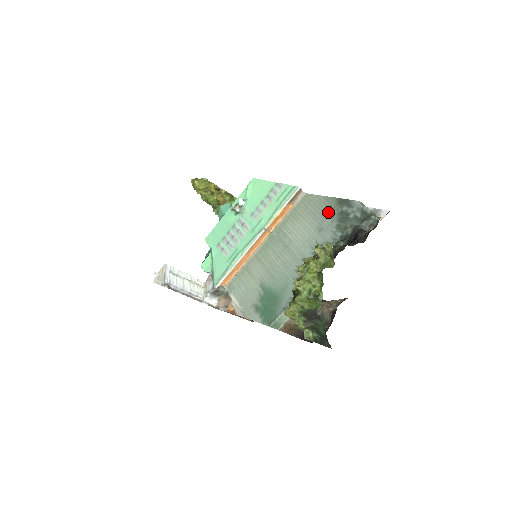
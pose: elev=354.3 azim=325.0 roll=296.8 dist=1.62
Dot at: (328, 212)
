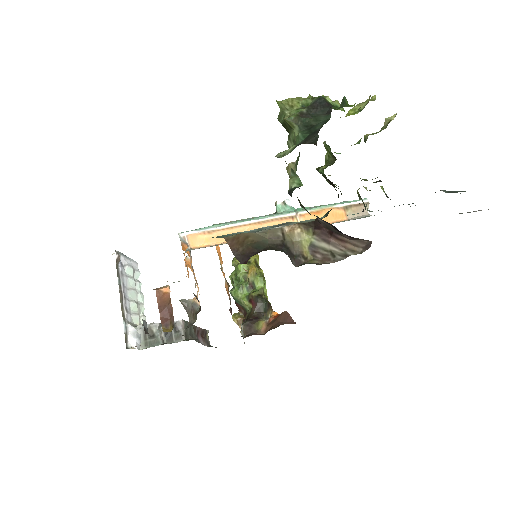
Dot at: occluded
